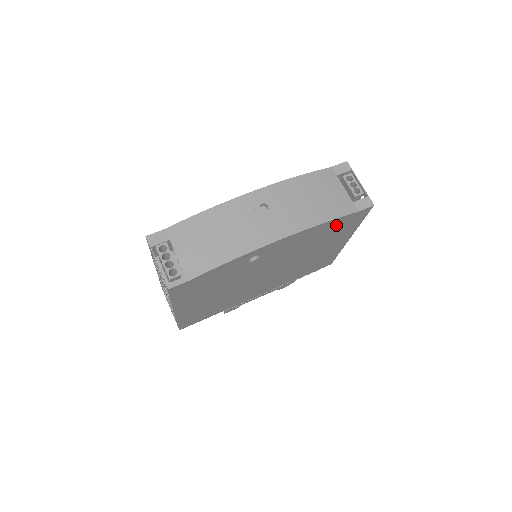
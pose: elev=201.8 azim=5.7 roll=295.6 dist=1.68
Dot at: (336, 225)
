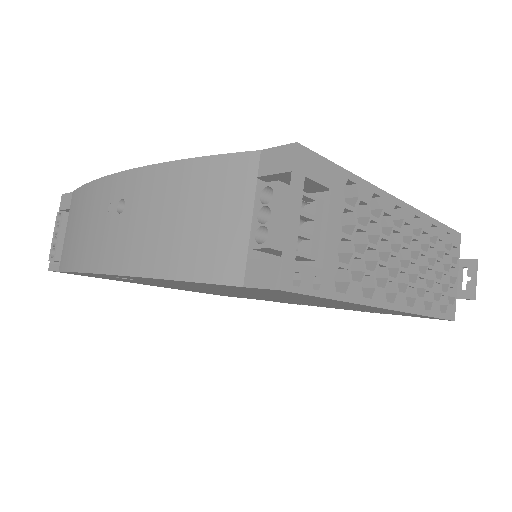
Dot at: occluded
